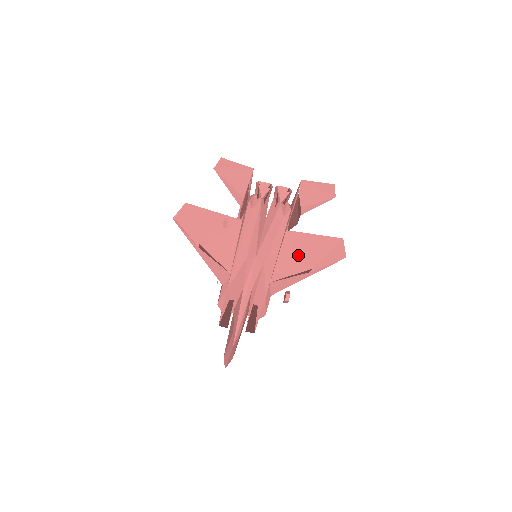
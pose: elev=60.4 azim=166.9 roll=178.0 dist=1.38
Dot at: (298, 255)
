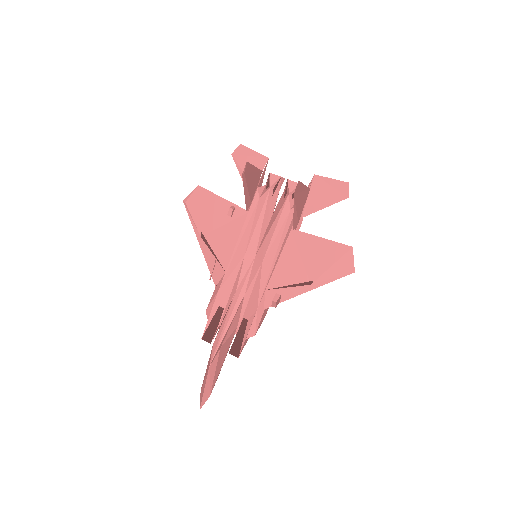
Dot at: (300, 261)
